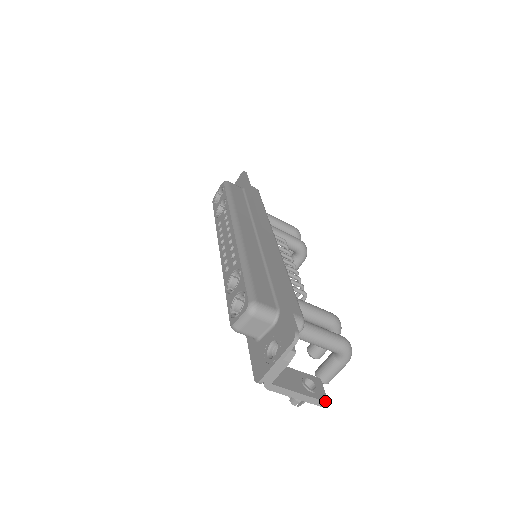
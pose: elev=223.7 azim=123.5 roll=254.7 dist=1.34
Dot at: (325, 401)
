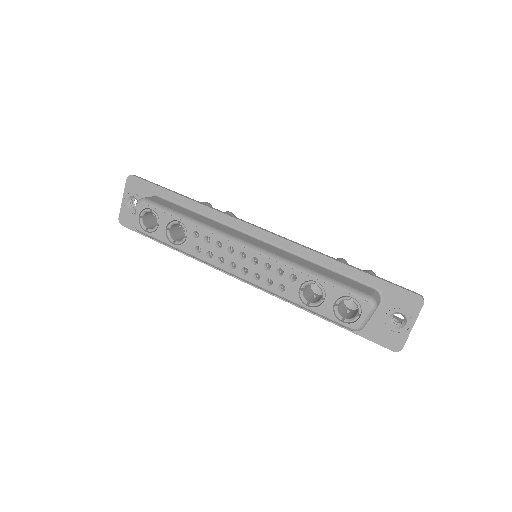
Dot at: occluded
